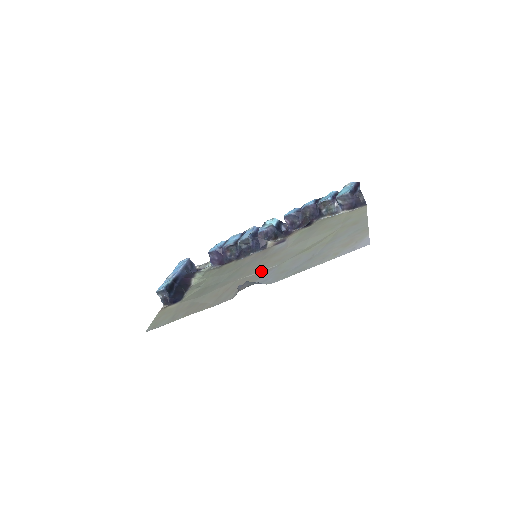
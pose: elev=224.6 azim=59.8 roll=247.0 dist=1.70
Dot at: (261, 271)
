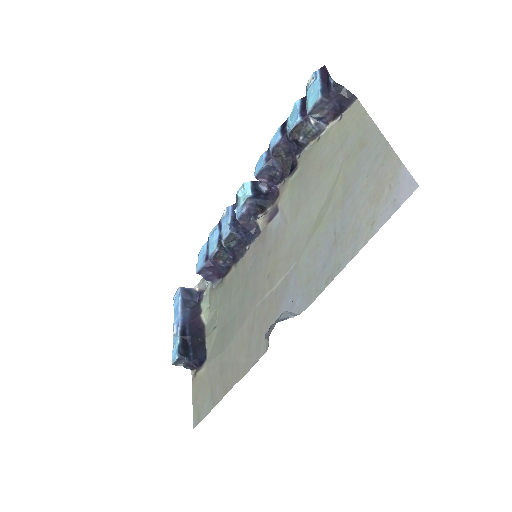
Dot at: (277, 284)
